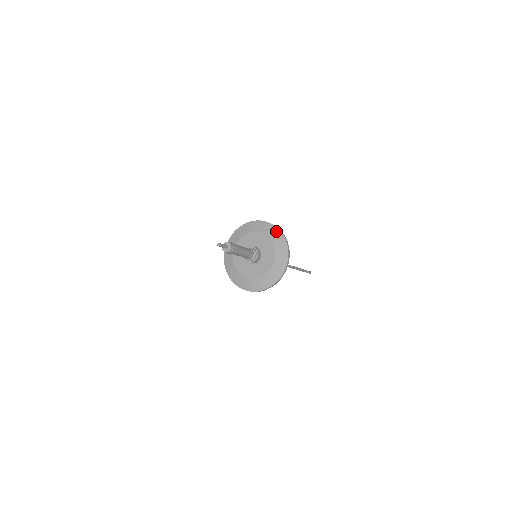
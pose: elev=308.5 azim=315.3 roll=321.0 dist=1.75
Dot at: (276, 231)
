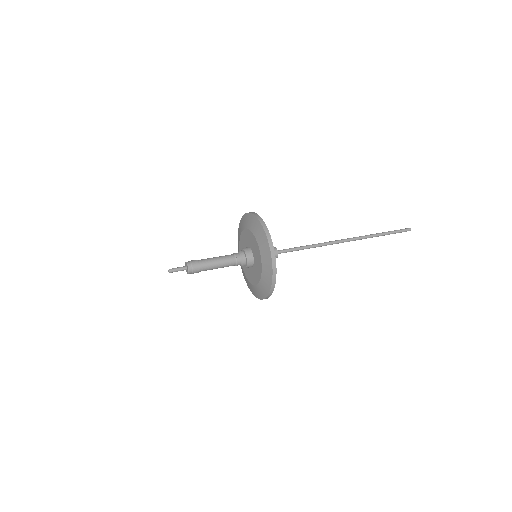
Dot at: (269, 271)
